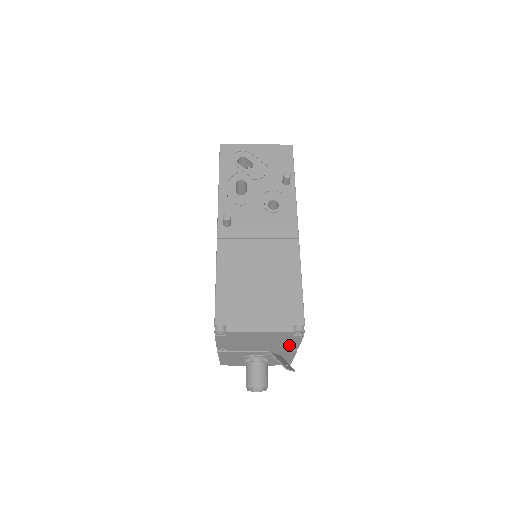
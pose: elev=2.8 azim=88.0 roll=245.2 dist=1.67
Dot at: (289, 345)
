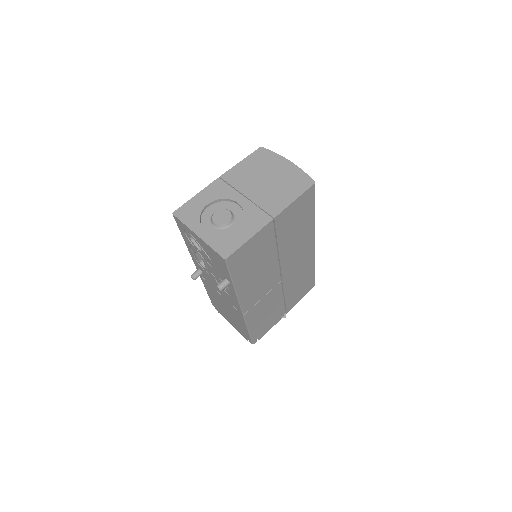
Dot at: occluded
